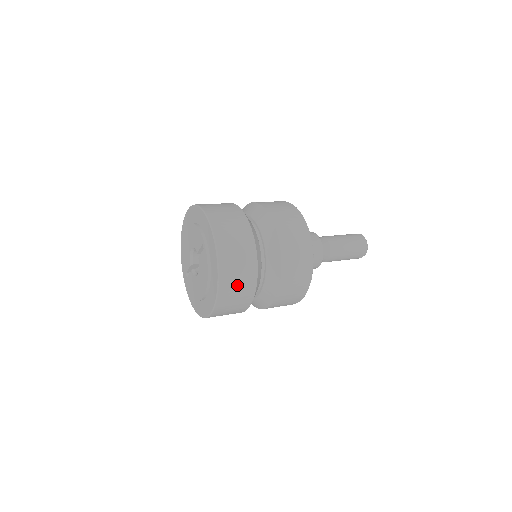
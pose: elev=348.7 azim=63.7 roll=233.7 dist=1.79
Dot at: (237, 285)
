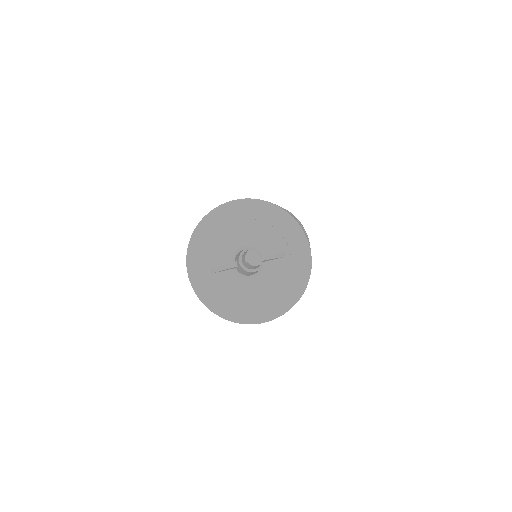
Dot at: occluded
